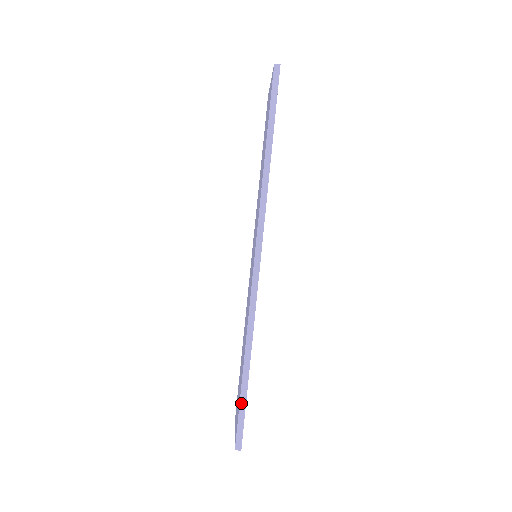
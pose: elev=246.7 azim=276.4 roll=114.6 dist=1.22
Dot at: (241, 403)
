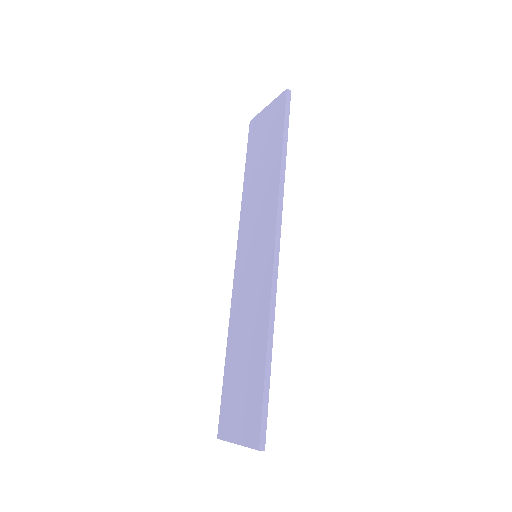
Dot at: (264, 397)
